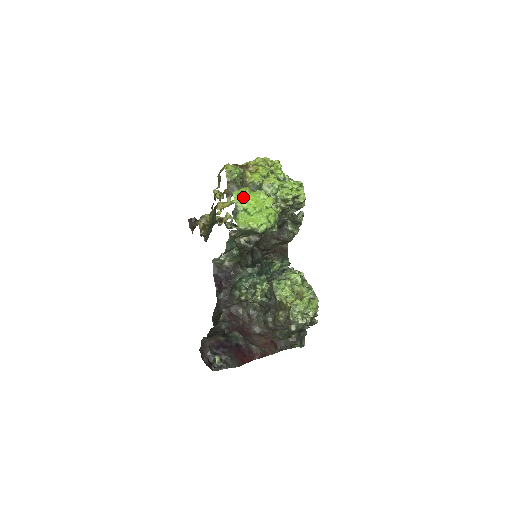
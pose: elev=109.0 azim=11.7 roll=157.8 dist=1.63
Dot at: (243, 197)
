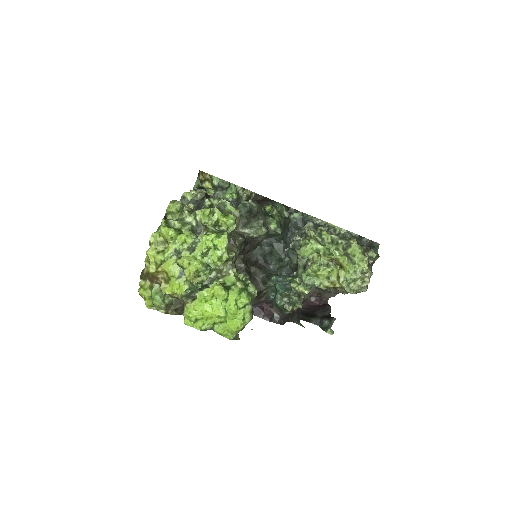
Dot at: (197, 320)
